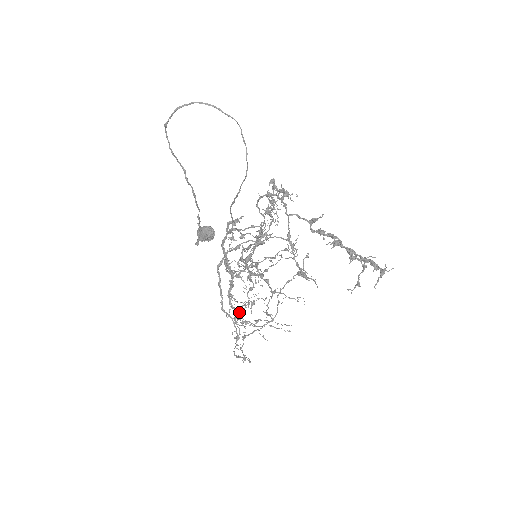
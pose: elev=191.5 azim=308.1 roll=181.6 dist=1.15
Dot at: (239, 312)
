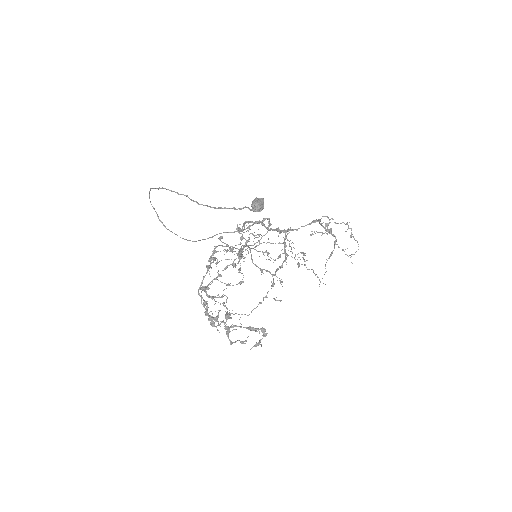
Dot at: (282, 265)
